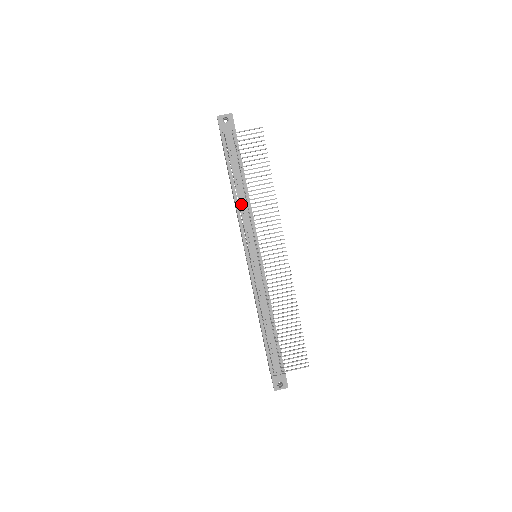
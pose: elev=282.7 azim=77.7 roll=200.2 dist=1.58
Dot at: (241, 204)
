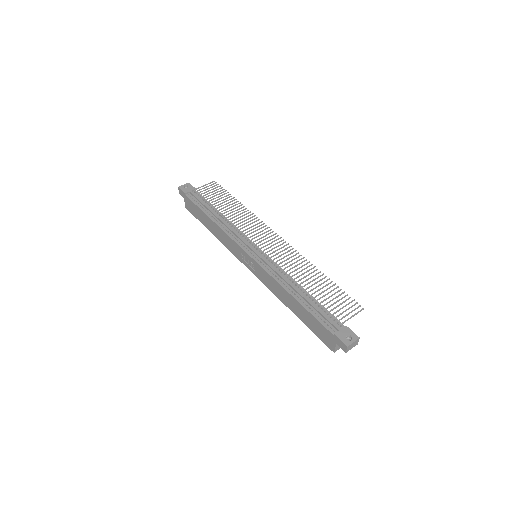
Dot at: (223, 224)
